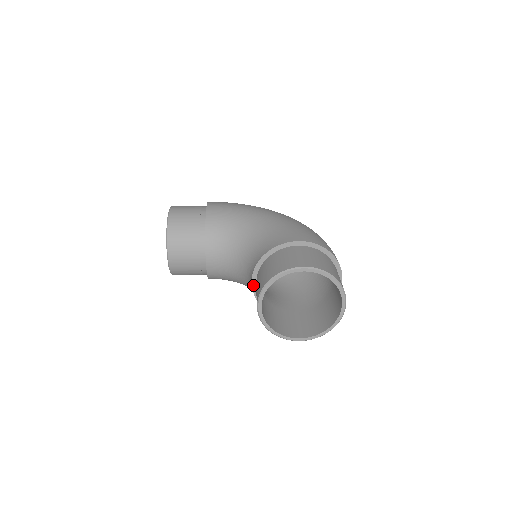
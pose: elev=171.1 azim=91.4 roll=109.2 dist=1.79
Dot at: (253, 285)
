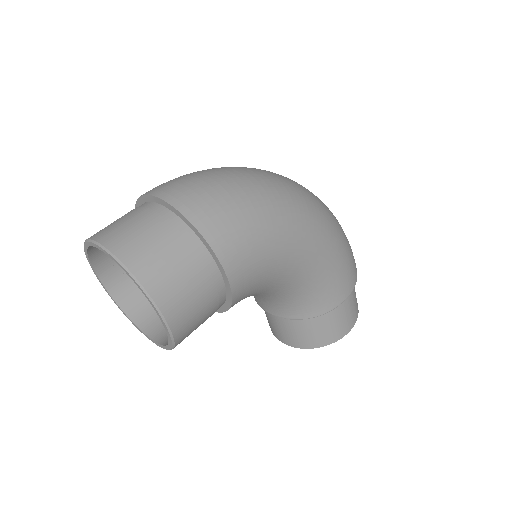
Dot at: (267, 310)
